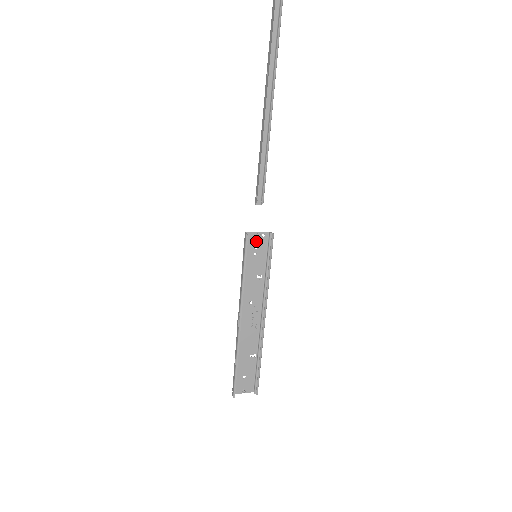
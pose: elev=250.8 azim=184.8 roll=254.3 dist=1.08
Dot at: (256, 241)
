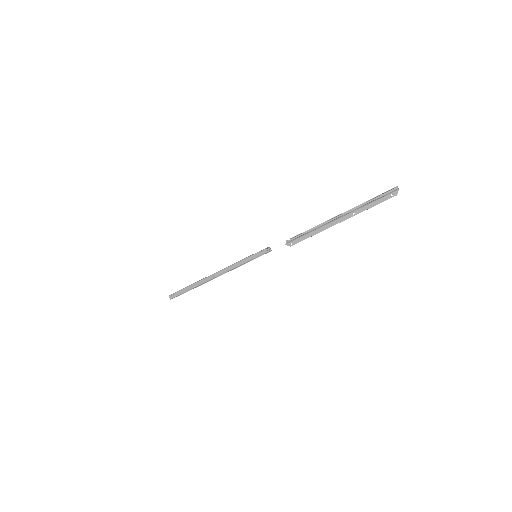
Dot at: occluded
